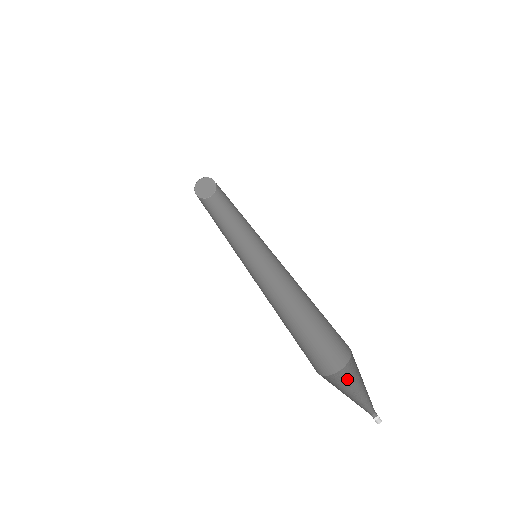
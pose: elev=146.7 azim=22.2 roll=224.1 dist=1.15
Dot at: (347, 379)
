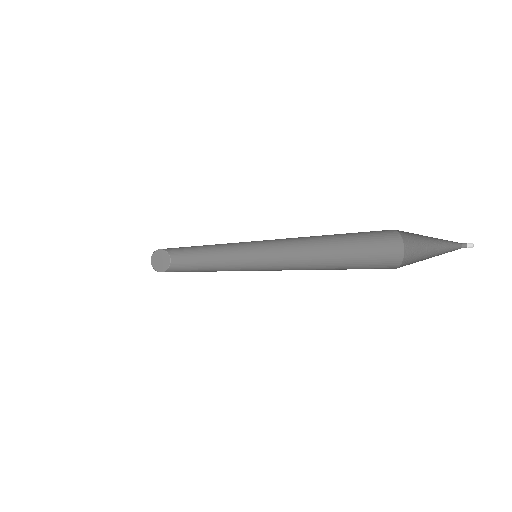
Dot at: (415, 256)
